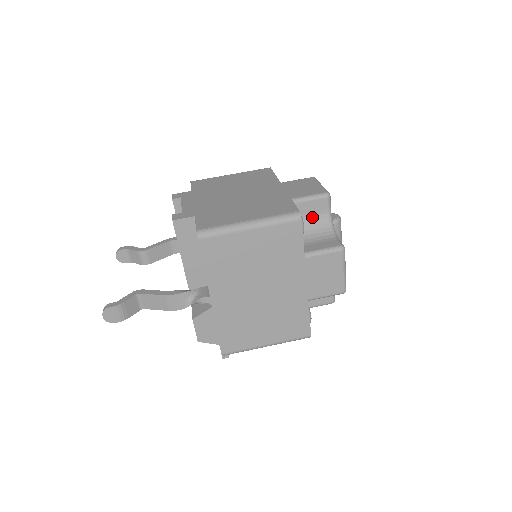
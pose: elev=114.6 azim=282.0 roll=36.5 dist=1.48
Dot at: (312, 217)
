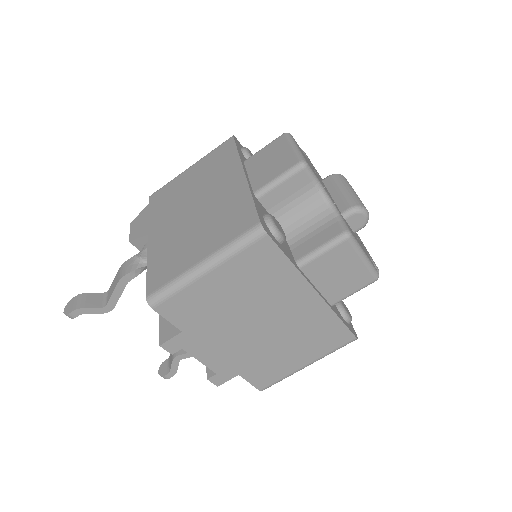
Dot at: occluded
